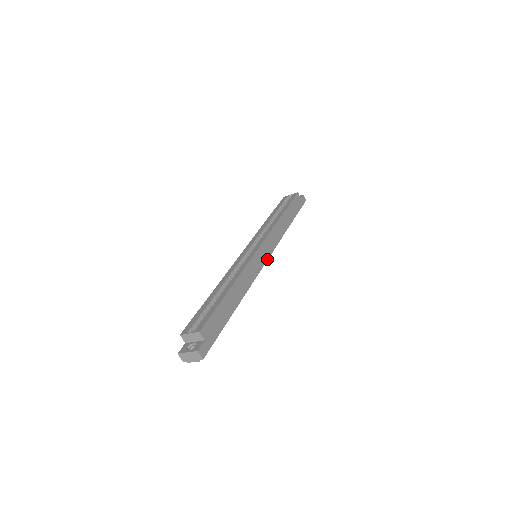
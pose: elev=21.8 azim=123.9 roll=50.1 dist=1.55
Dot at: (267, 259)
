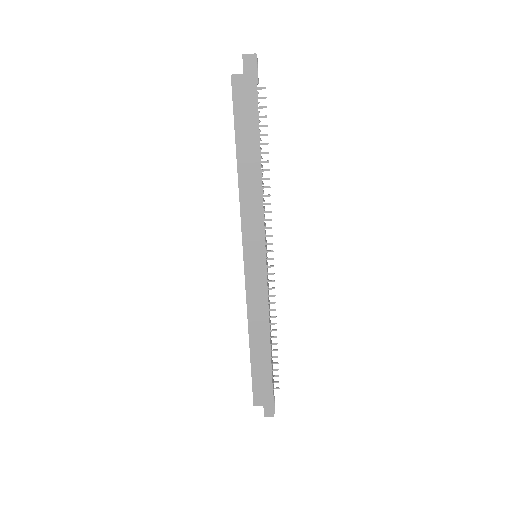
Dot at: (265, 259)
